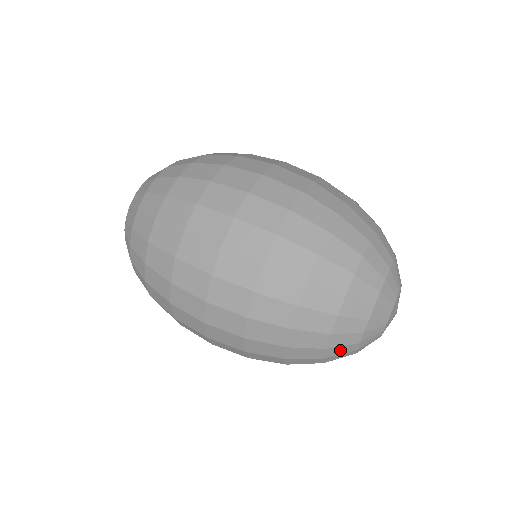
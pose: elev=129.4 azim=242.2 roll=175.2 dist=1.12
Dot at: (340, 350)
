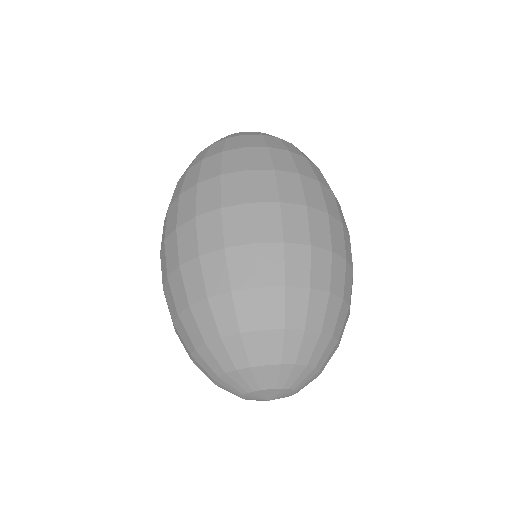
Dot at: (210, 359)
